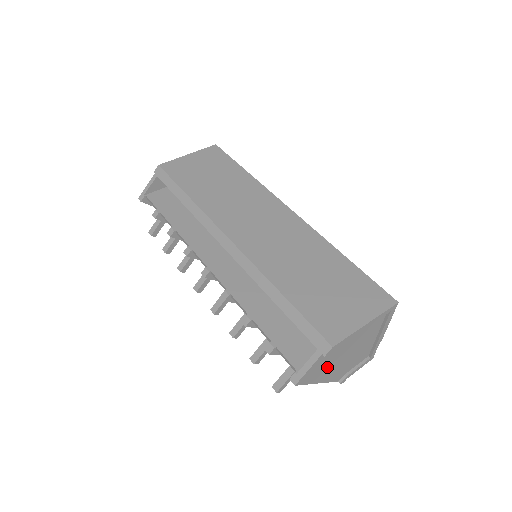
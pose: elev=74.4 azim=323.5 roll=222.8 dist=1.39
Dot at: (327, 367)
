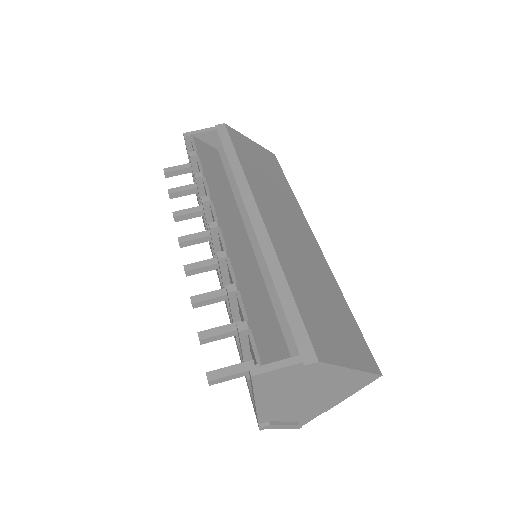
Dot at: (281, 388)
